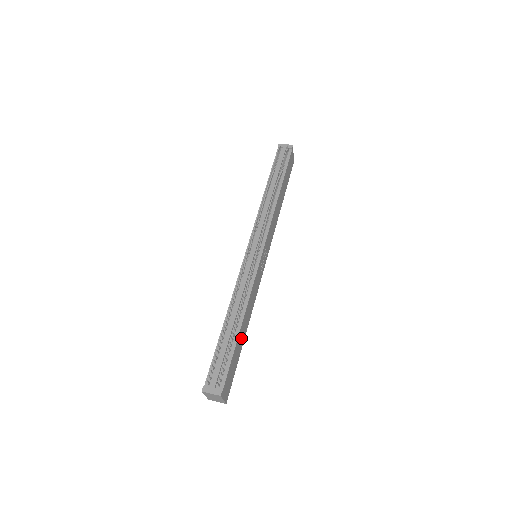
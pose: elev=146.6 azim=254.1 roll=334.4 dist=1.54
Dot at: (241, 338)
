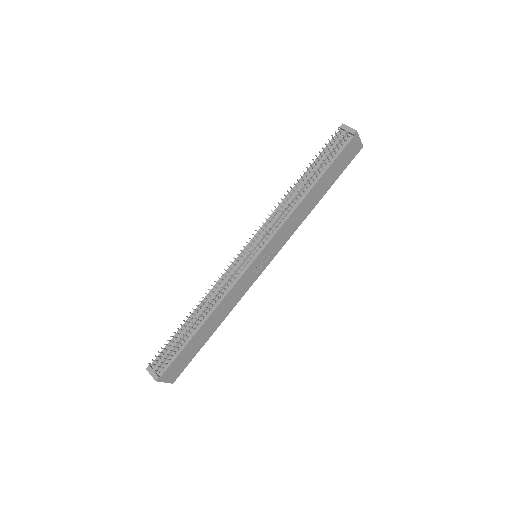
Dot at: (204, 334)
